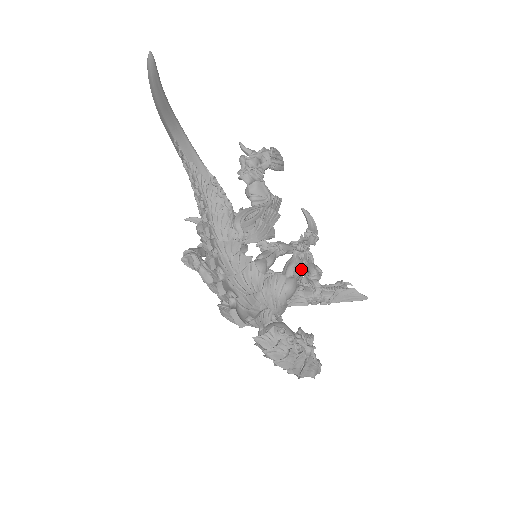
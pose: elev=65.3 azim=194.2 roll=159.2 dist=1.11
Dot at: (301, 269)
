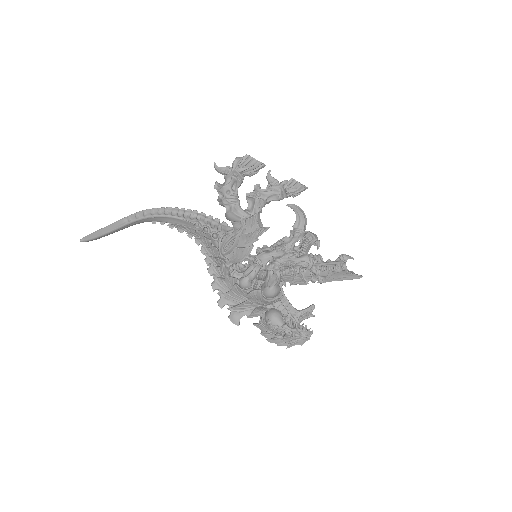
Dot at: (276, 279)
